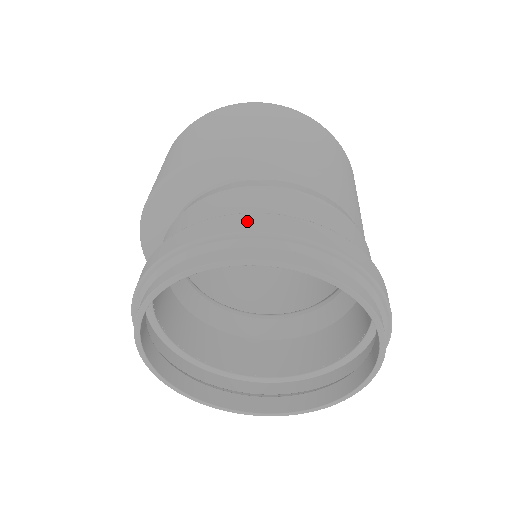
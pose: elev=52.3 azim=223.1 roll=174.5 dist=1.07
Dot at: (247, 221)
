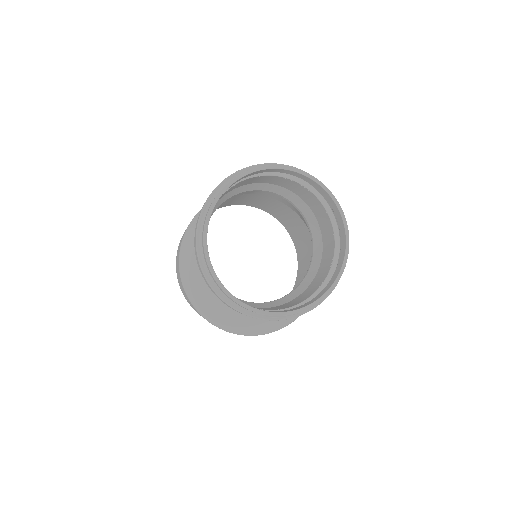
Dot at: occluded
